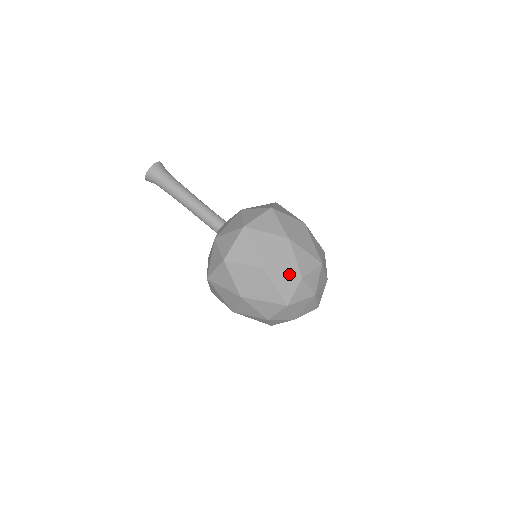
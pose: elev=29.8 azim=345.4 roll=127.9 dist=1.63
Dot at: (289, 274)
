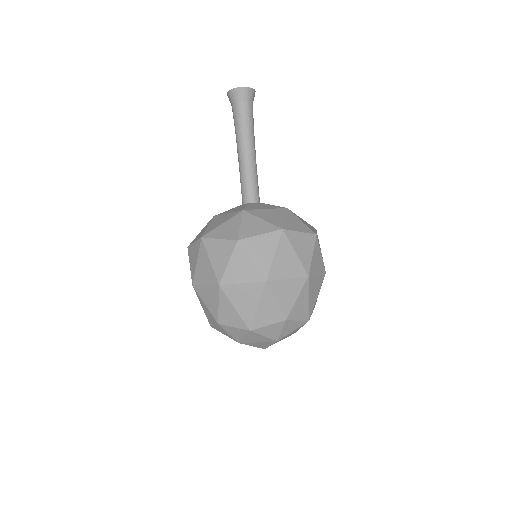
Dot at: (280, 307)
